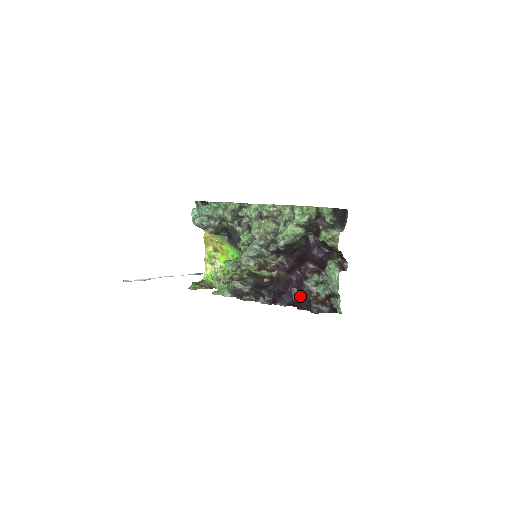
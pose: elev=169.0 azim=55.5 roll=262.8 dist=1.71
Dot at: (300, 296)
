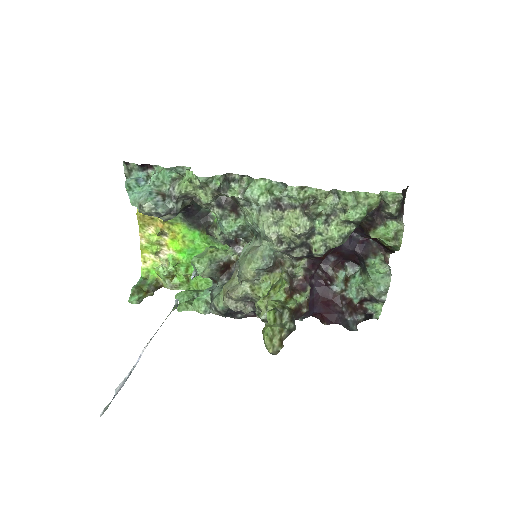
Dot at: (325, 306)
